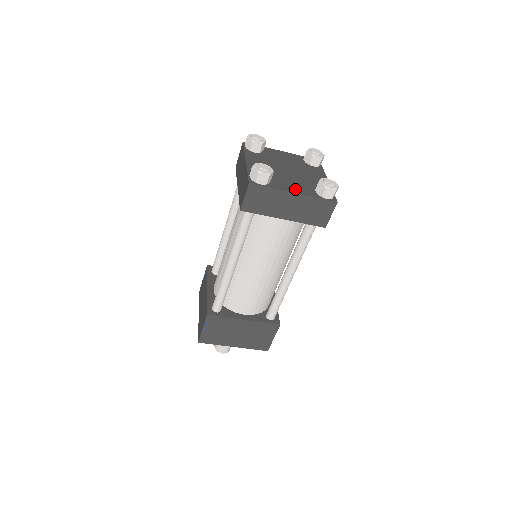
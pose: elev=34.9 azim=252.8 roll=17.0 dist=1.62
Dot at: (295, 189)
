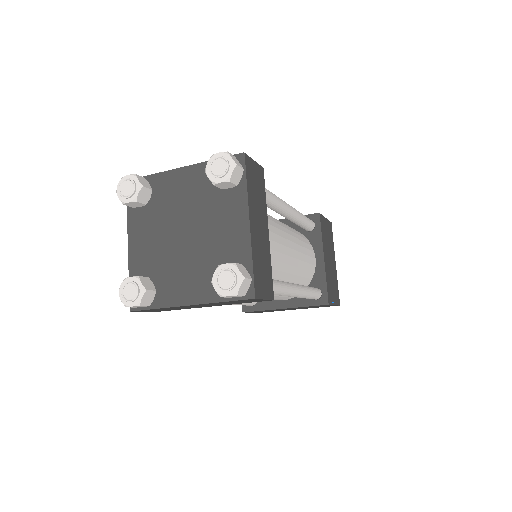
Dot at: (190, 293)
